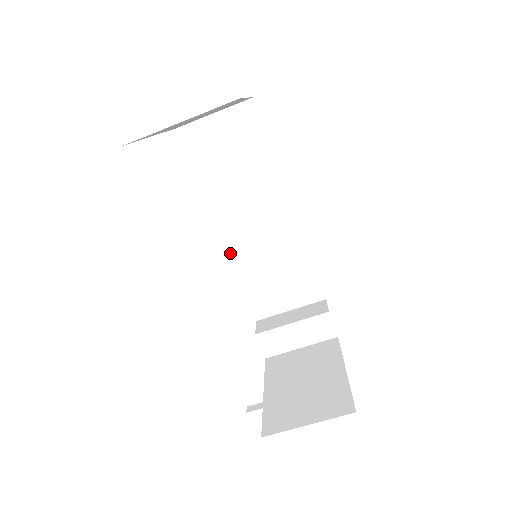
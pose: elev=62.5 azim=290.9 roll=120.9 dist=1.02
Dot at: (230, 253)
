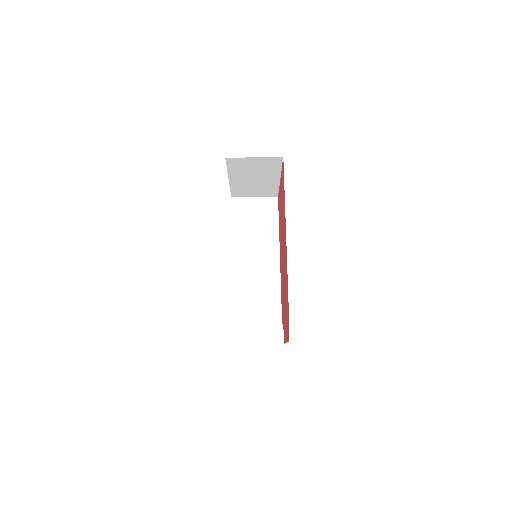
Dot at: (233, 275)
